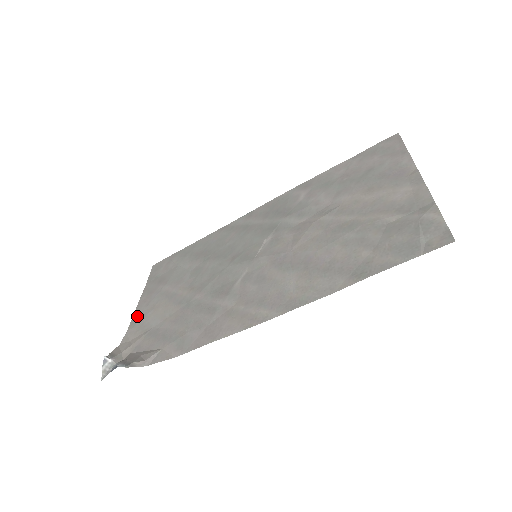
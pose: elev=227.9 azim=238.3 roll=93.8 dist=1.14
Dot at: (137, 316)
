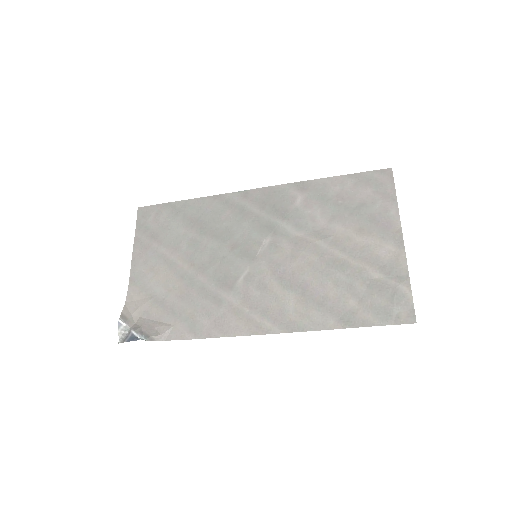
Dot at: (136, 273)
